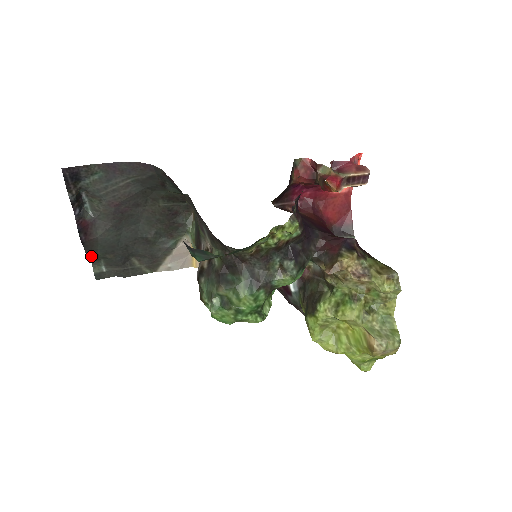
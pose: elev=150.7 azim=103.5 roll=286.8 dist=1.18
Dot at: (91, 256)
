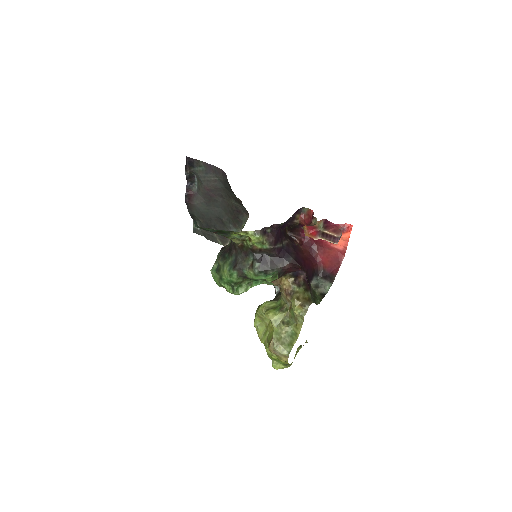
Dot at: (192, 215)
